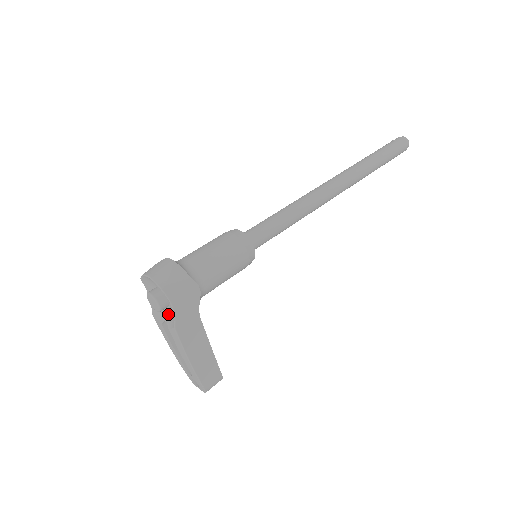
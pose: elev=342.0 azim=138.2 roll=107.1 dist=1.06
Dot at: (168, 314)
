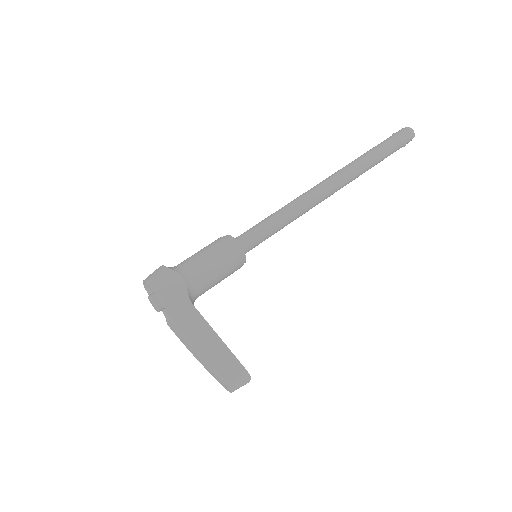
Dot at: occluded
